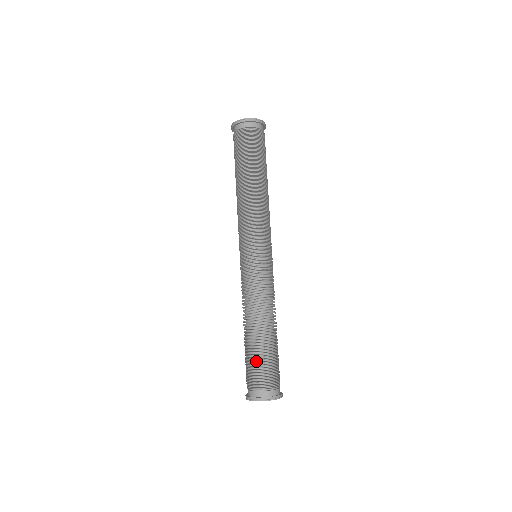
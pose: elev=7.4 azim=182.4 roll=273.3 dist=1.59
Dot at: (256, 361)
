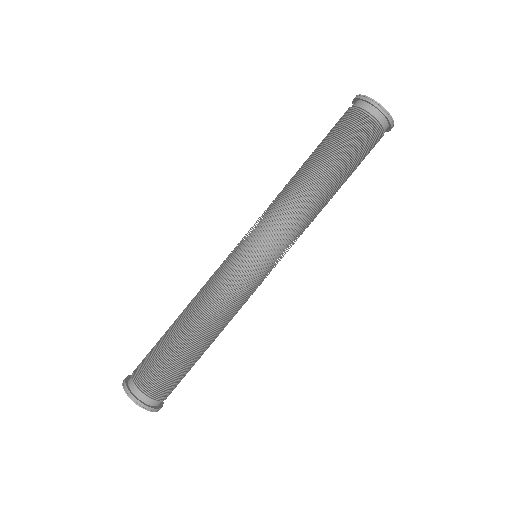
Dot at: (164, 361)
